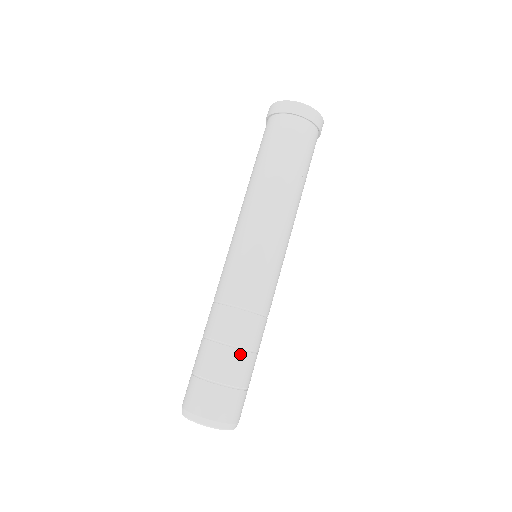
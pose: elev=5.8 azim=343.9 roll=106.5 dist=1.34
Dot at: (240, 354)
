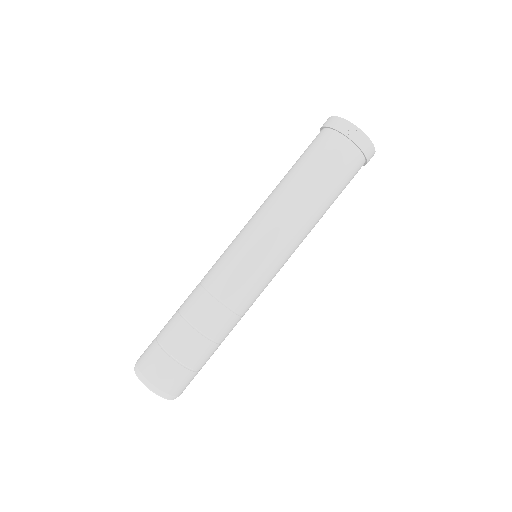
Dot at: (195, 335)
